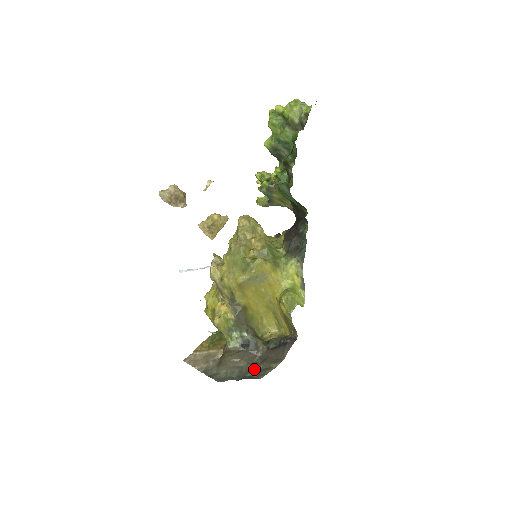
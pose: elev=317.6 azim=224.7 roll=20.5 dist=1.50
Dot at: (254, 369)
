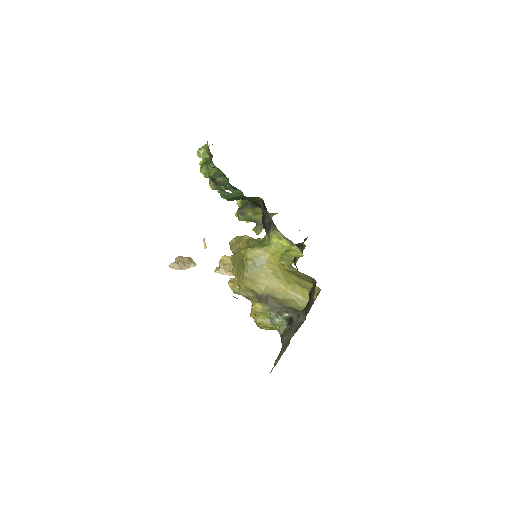
Dot at: occluded
